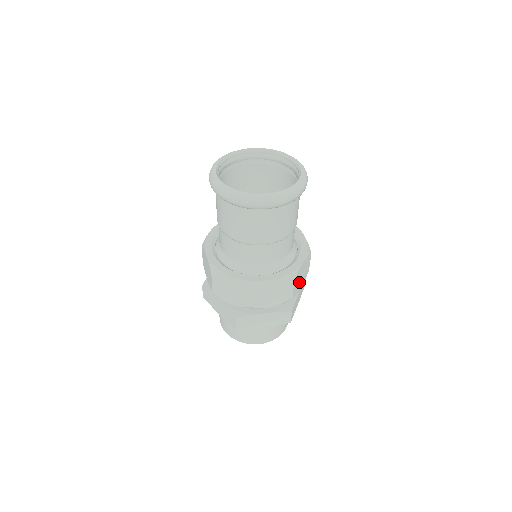
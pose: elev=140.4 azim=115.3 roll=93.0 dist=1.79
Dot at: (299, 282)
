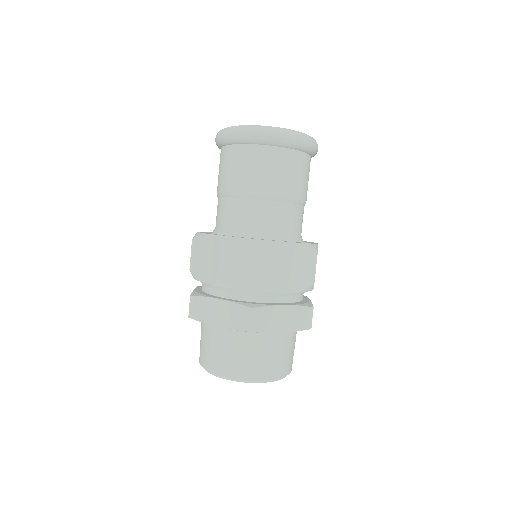
Dot at: occluded
